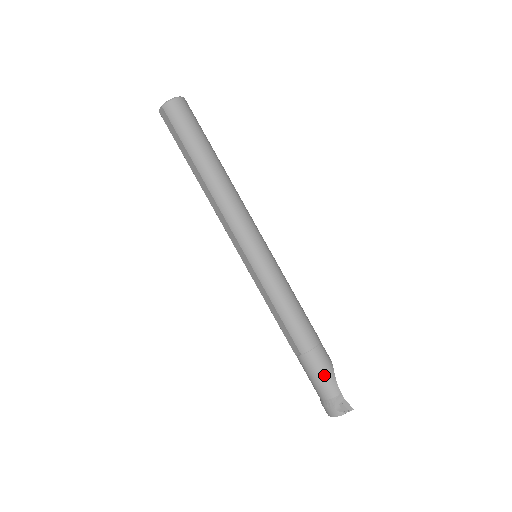
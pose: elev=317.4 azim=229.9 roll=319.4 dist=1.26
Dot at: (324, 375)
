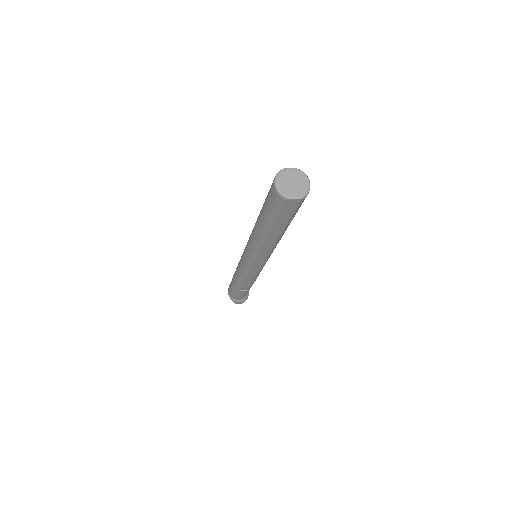
Dot at: occluded
